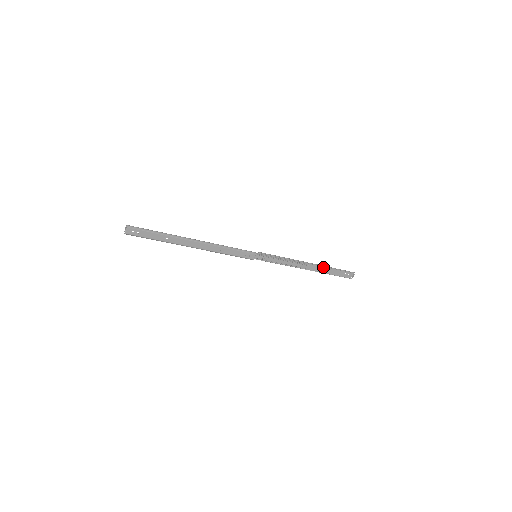
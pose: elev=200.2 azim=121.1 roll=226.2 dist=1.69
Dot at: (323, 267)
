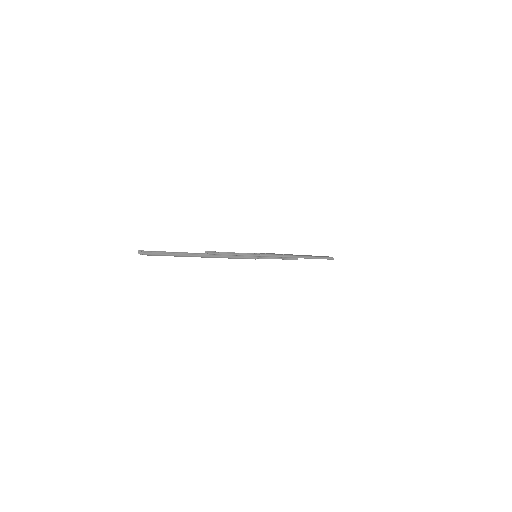
Dot at: (310, 256)
